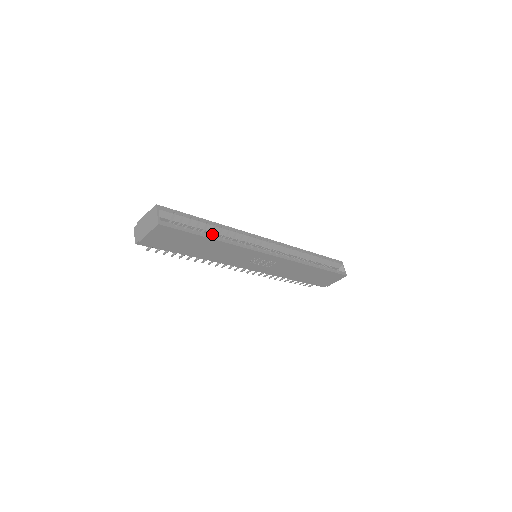
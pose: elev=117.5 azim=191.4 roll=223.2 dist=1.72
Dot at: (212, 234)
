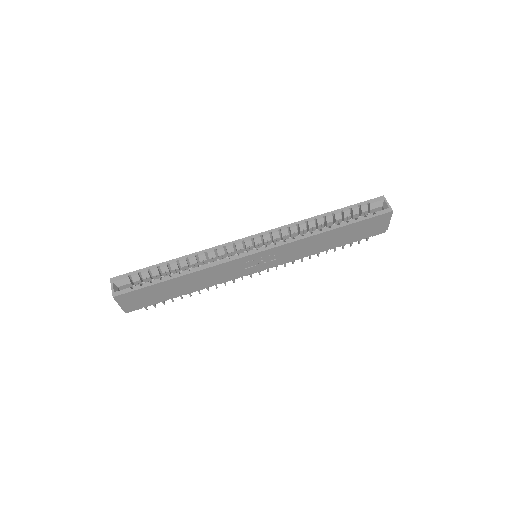
Dot at: (184, 269)
